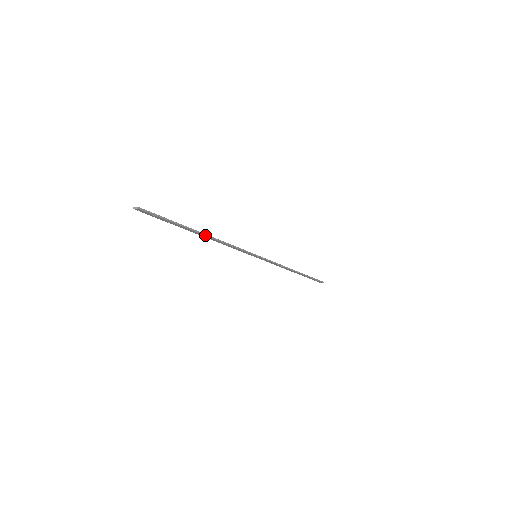
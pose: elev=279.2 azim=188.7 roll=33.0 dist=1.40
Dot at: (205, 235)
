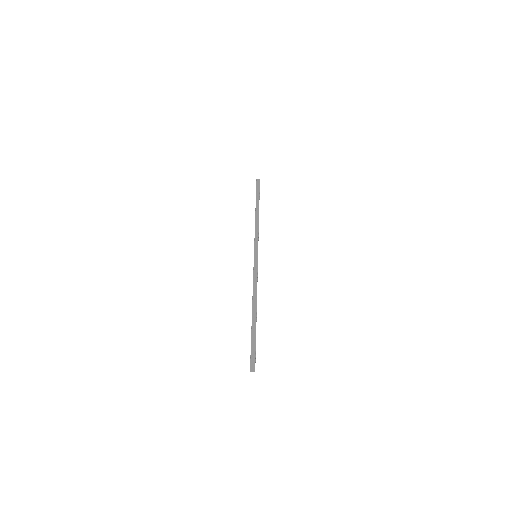
Dot at: (256, 310)
